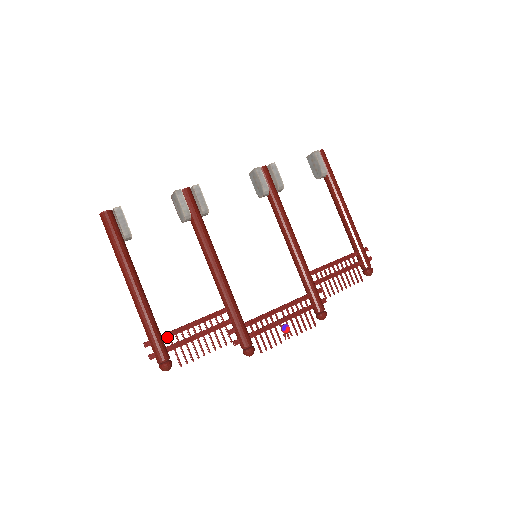
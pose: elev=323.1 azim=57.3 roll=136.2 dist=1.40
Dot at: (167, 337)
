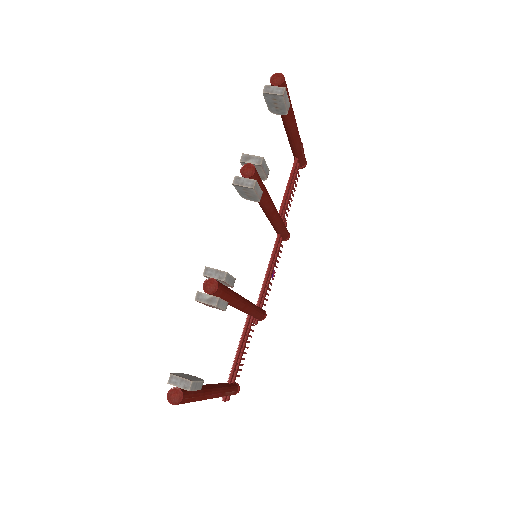
Dot at: occluded
